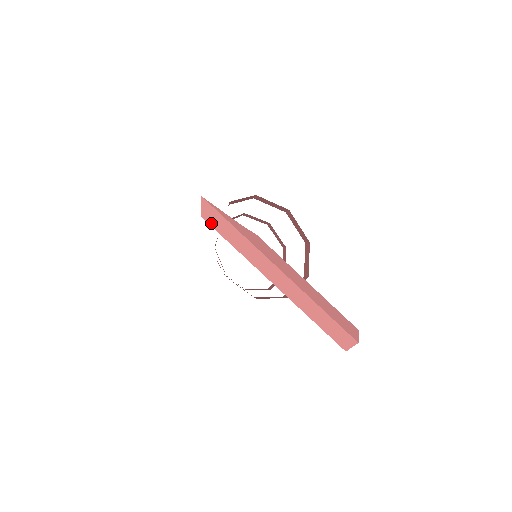
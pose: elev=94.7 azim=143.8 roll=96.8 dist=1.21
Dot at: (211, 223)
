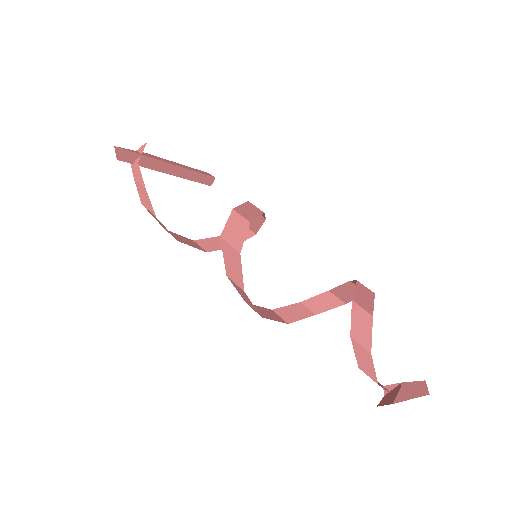
Dot at: occluded
